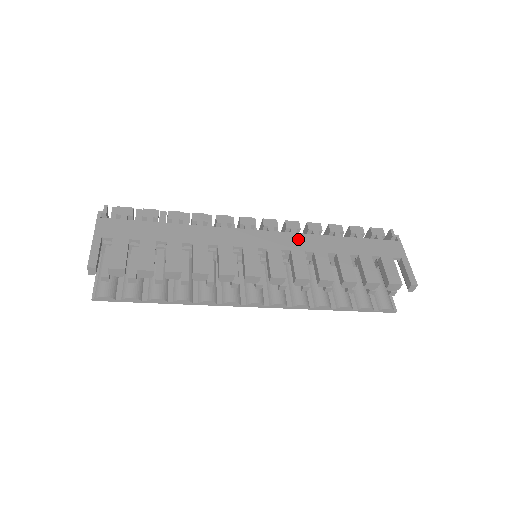
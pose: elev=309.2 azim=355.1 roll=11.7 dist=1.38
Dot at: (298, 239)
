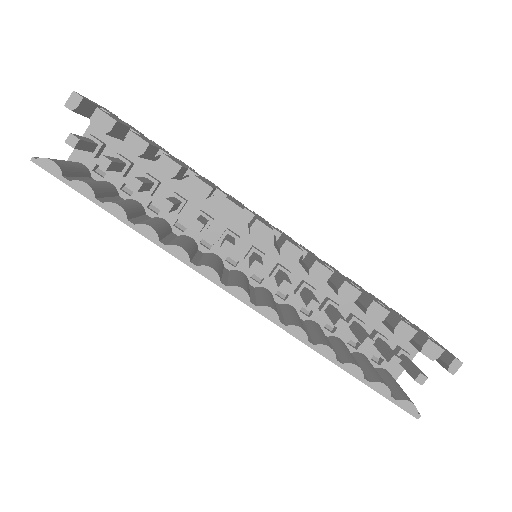
Dot at: occluded
